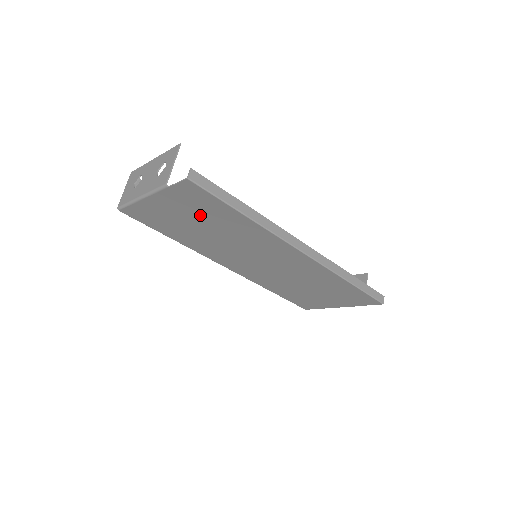
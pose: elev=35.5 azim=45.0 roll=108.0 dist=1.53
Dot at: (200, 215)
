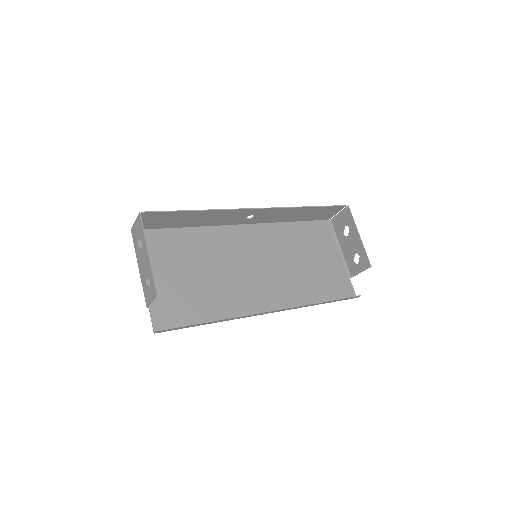
Dot at: (185, 291)
